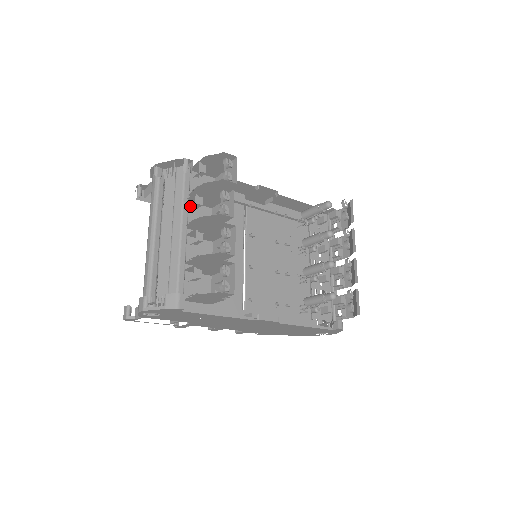
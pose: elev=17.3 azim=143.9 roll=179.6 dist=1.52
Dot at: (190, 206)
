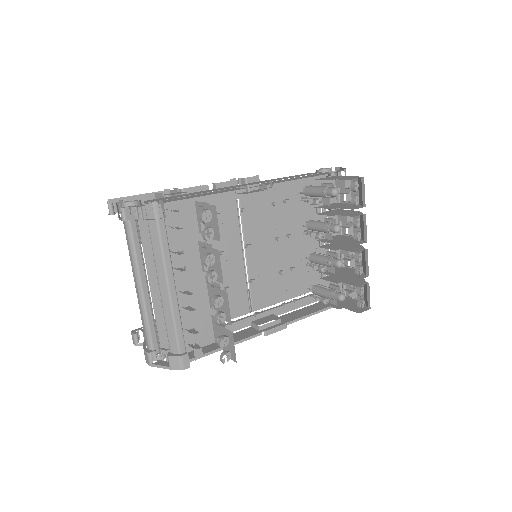
Dot at: (172, 251)
